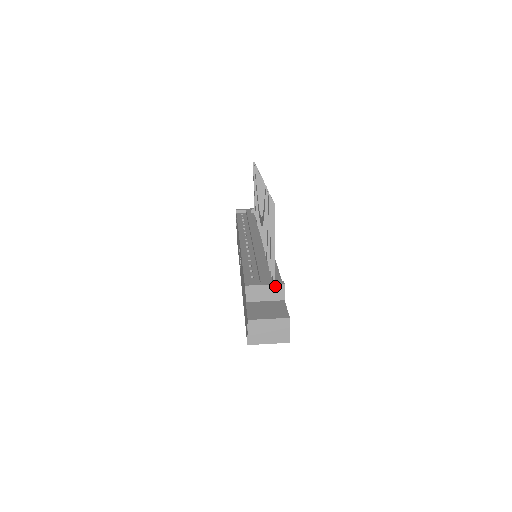
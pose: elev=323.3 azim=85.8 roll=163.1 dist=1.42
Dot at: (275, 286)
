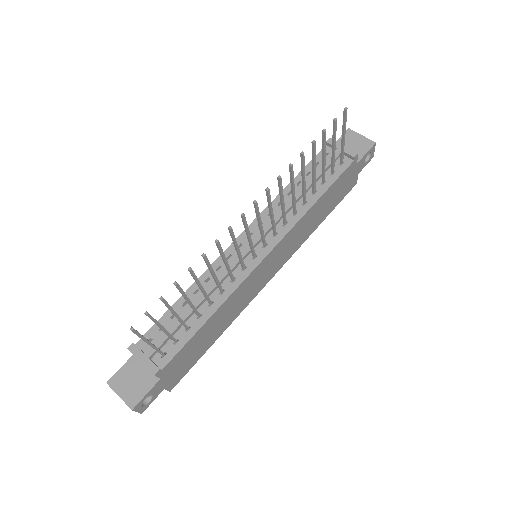
Dot at: occluded
